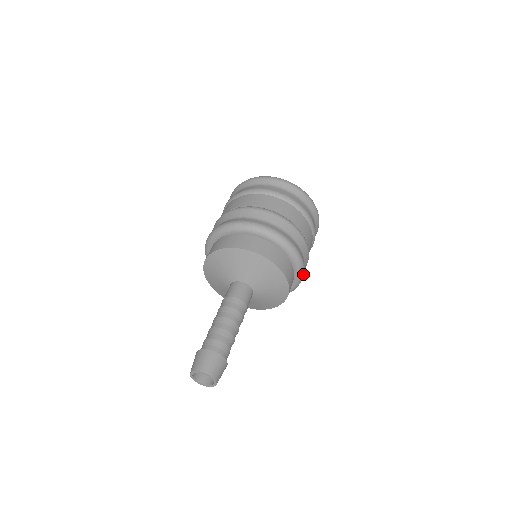
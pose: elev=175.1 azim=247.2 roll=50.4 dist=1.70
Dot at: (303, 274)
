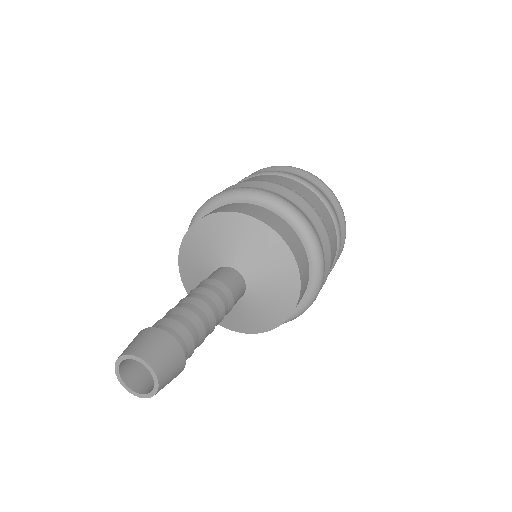
Dot at: (310, 228)
